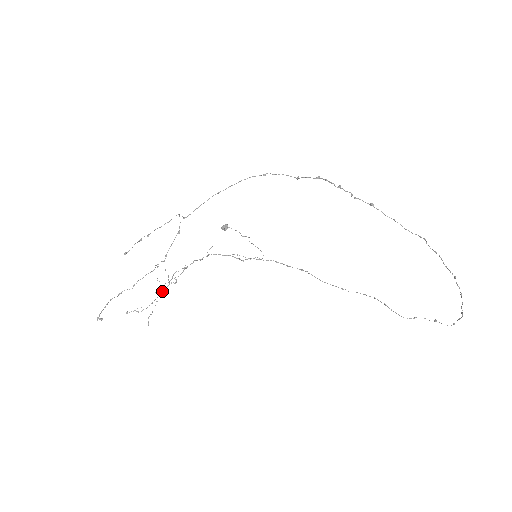
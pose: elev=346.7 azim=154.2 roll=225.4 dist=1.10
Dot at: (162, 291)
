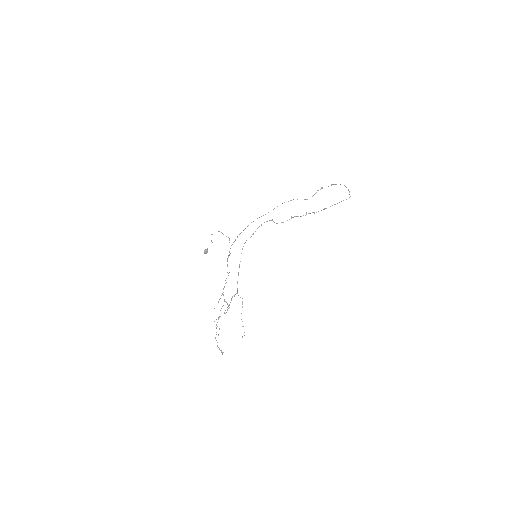
Dot at: occluded
